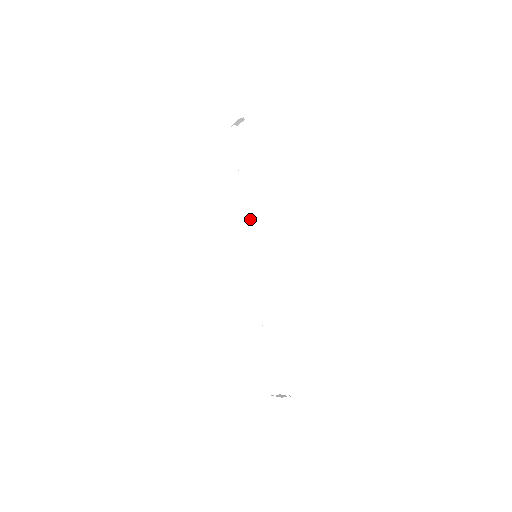
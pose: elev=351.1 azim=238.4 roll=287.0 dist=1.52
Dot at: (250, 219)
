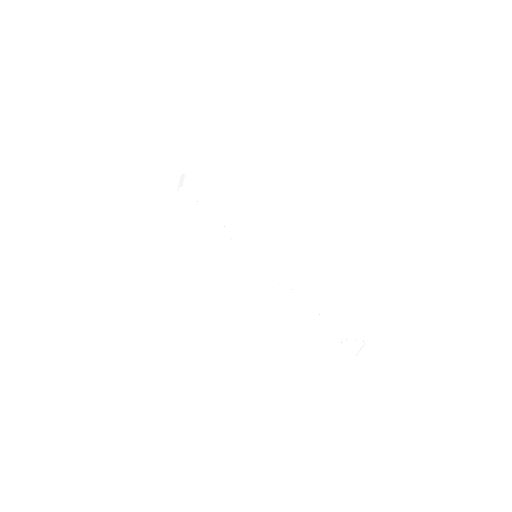
Dot at: (233, 236)
